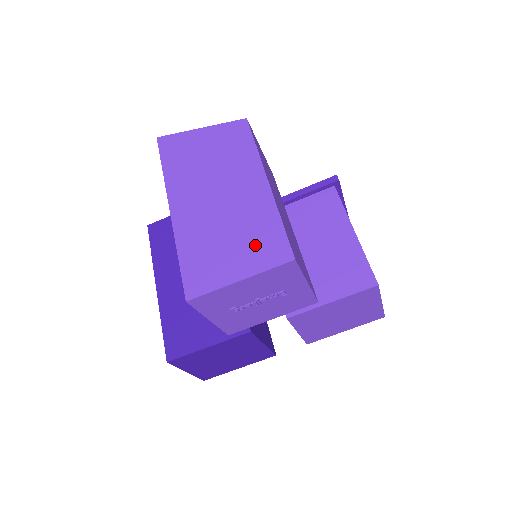
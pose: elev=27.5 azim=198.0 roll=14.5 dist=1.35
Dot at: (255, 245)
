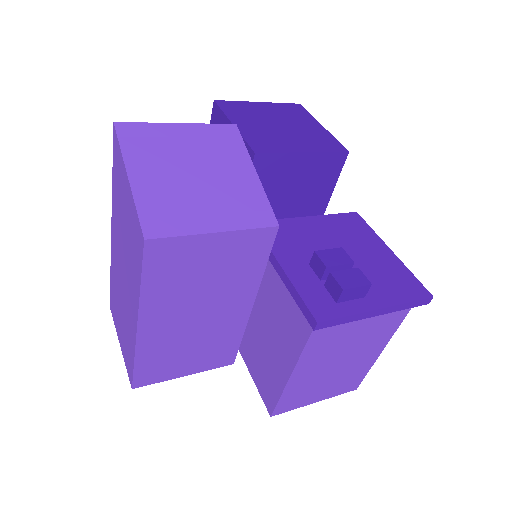
Dot at: (125, 345)
